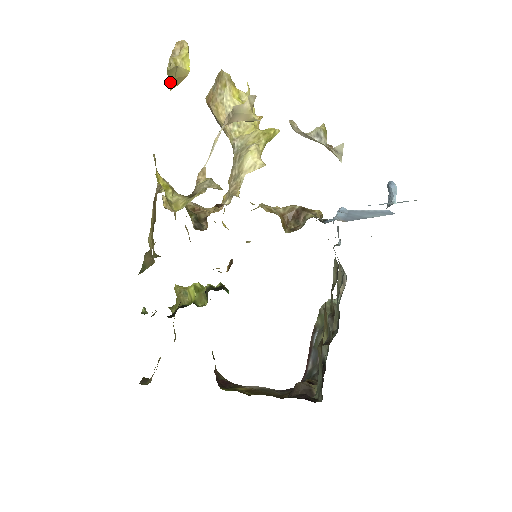
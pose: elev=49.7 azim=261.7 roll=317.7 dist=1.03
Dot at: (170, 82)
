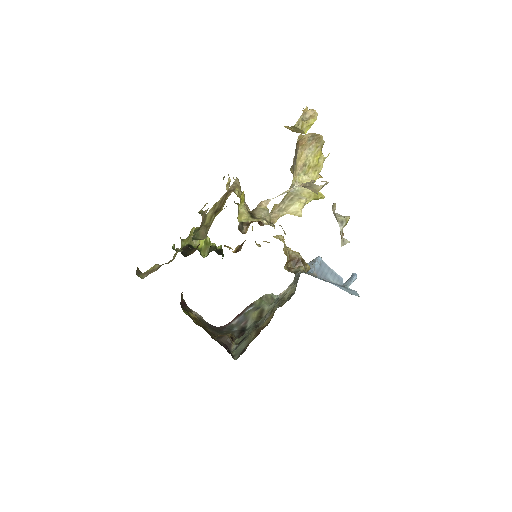
Dot at: occluded
